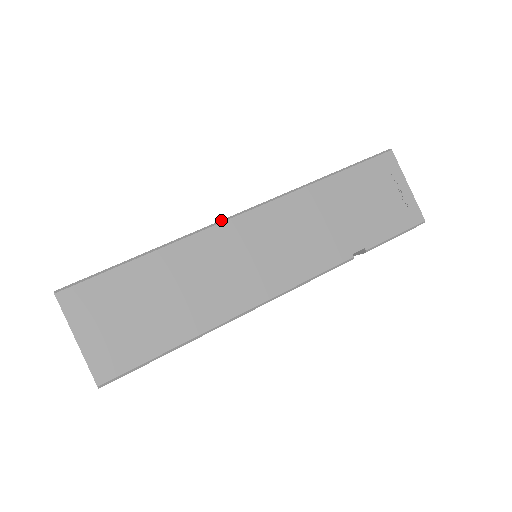
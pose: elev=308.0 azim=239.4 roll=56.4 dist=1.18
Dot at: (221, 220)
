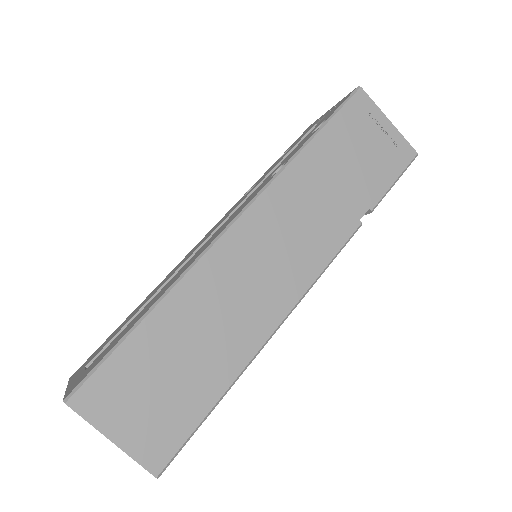
Dot at: (213, 240)
